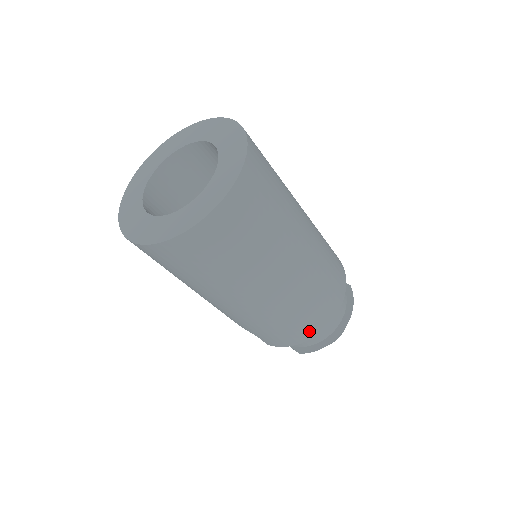
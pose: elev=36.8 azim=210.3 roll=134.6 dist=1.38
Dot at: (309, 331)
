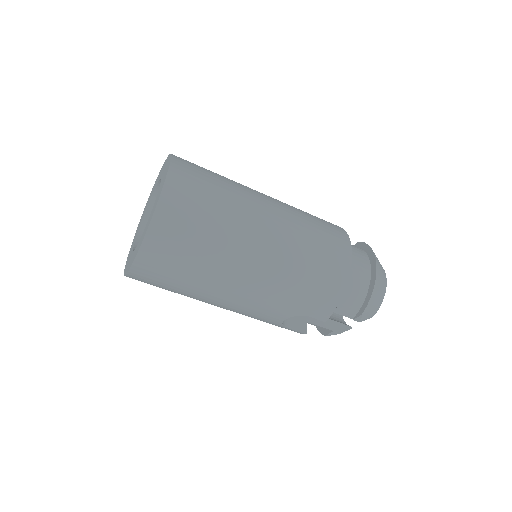
Dot at: (338, 271)
